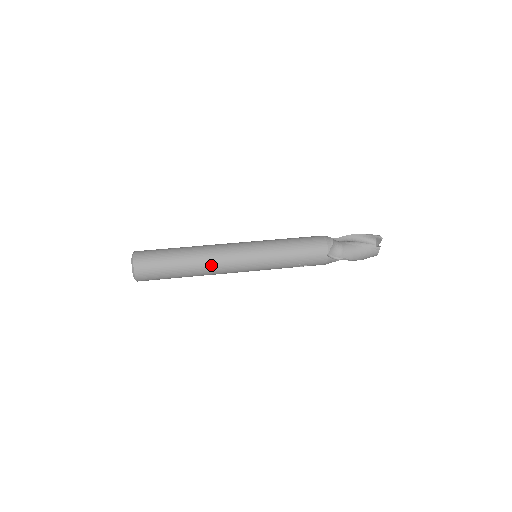
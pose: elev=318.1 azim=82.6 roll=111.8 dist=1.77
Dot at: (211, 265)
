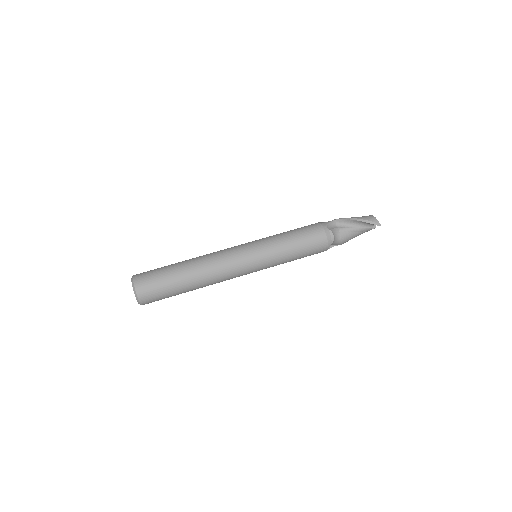
Dot at: occluded
